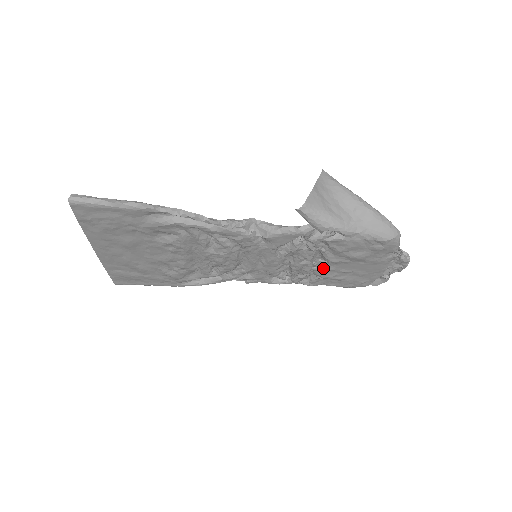
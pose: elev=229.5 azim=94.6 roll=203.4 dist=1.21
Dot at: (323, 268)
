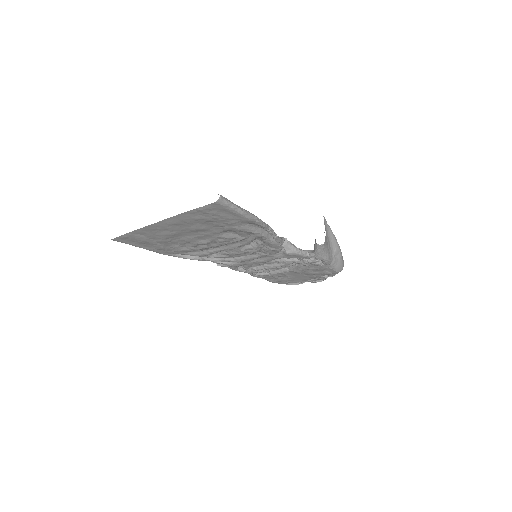
Dot at: (281, 272)
